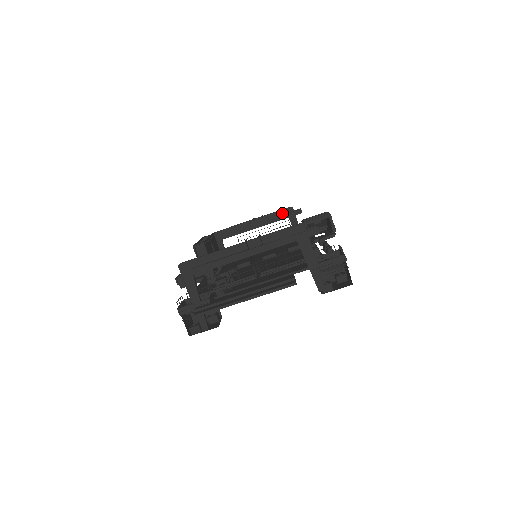
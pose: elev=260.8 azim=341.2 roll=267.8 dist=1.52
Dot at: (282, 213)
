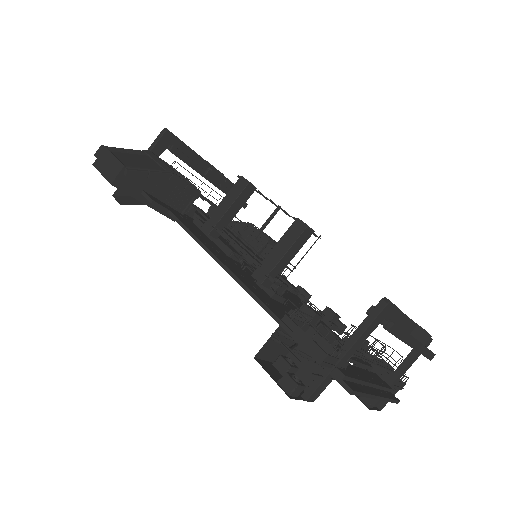
Dot at: occluded
